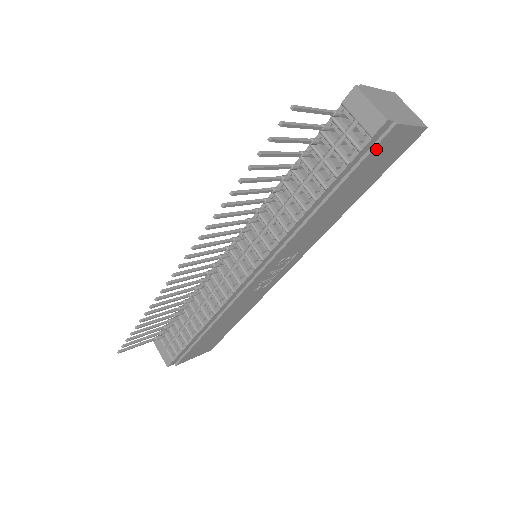
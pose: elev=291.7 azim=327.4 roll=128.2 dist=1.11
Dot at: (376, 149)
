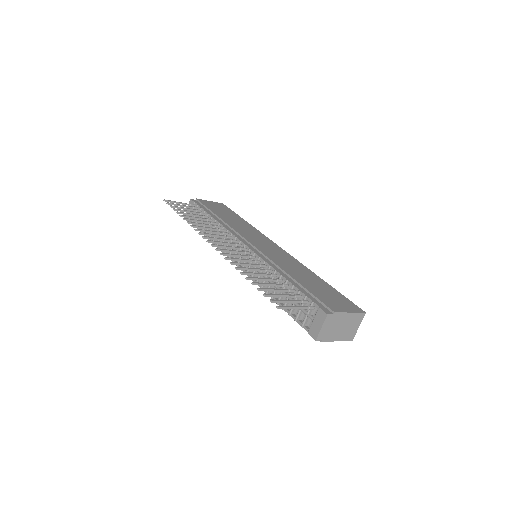
Dot at: occluded
